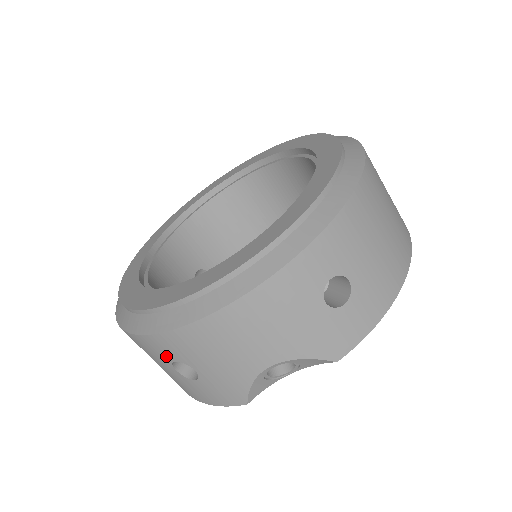
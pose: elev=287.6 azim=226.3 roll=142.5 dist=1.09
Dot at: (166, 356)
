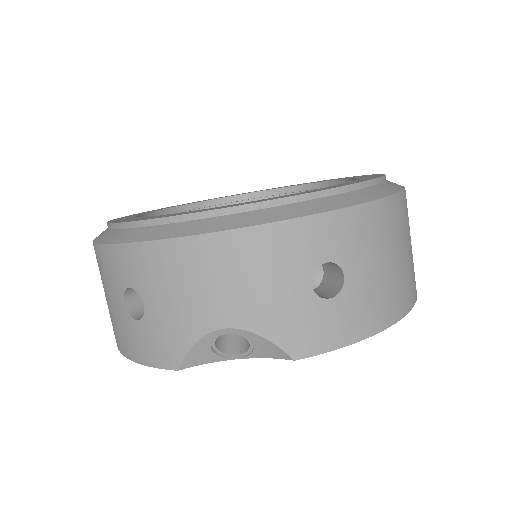
Dot at: (123, 278)
